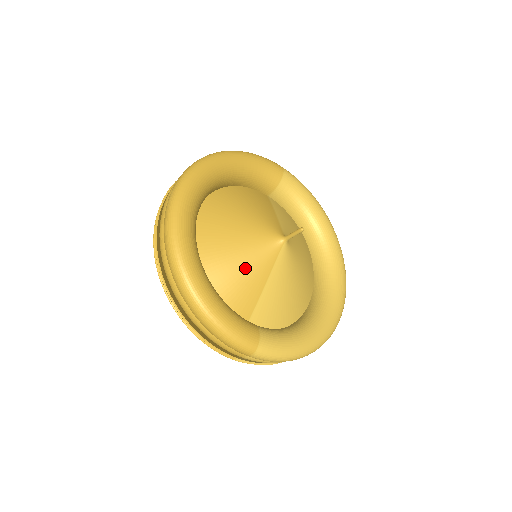
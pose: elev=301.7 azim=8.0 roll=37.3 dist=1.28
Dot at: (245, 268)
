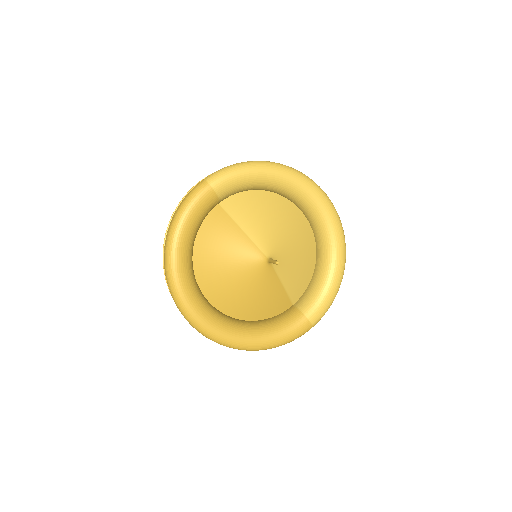
Dot at: (264, 295)
